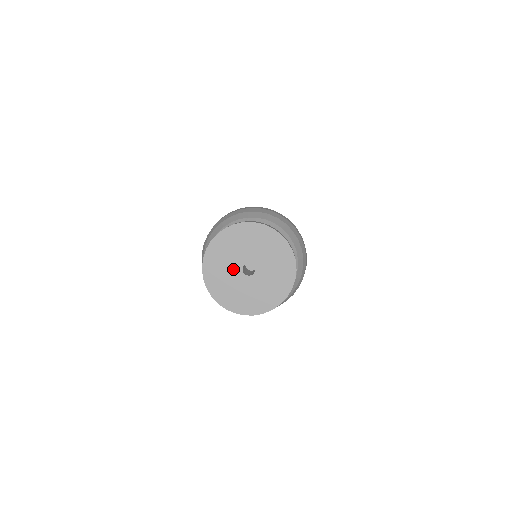
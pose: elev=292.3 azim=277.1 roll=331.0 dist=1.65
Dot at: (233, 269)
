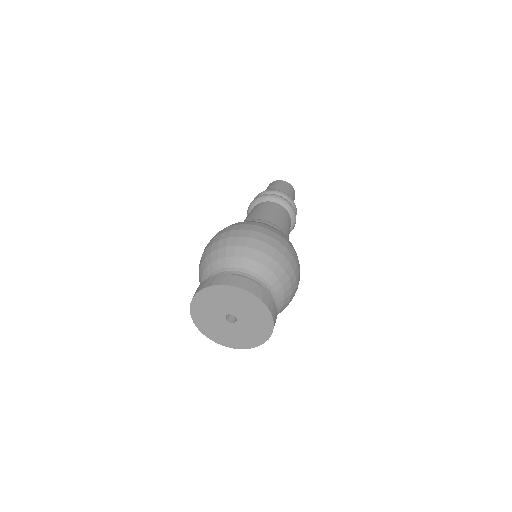
Dot at: (222, 309)
